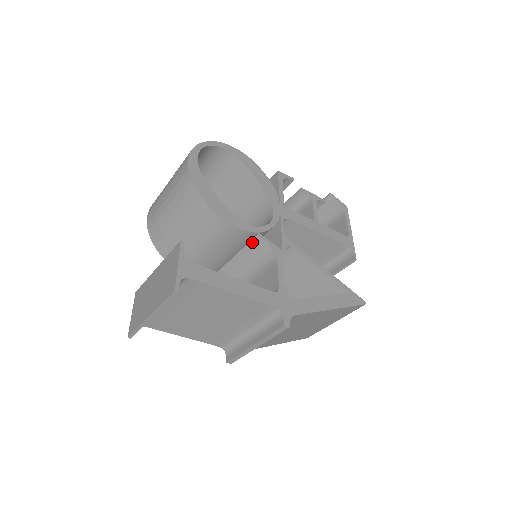
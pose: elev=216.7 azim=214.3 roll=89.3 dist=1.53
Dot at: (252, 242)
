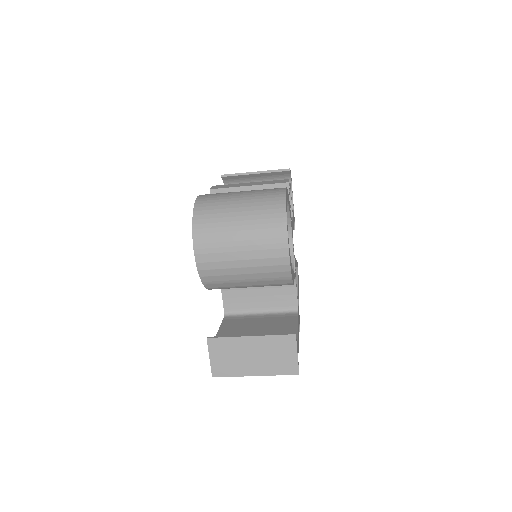
Dot at: occluded
